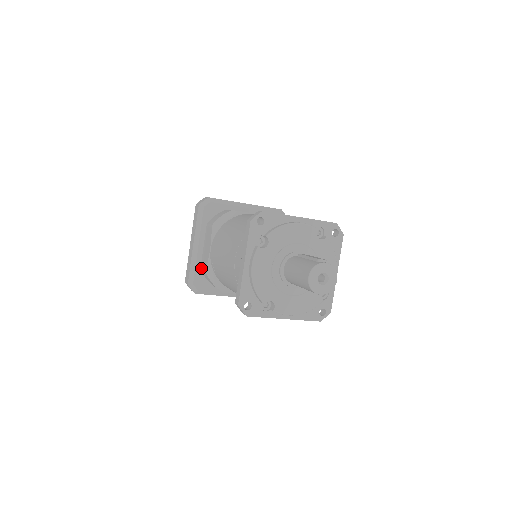
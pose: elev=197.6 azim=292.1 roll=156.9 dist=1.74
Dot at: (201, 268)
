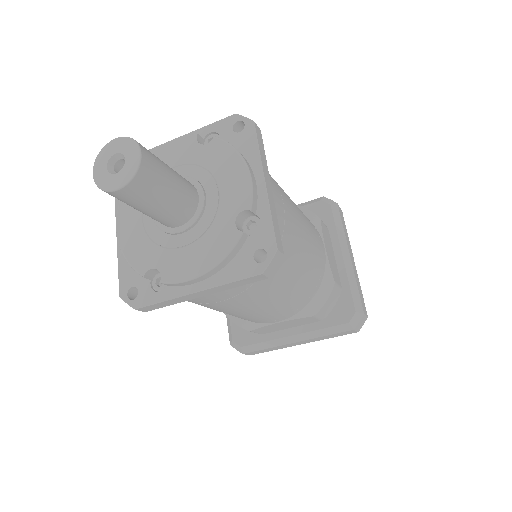
Dot at: occluded
